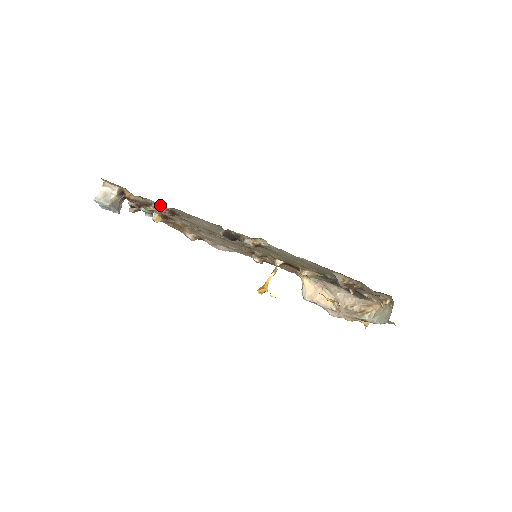
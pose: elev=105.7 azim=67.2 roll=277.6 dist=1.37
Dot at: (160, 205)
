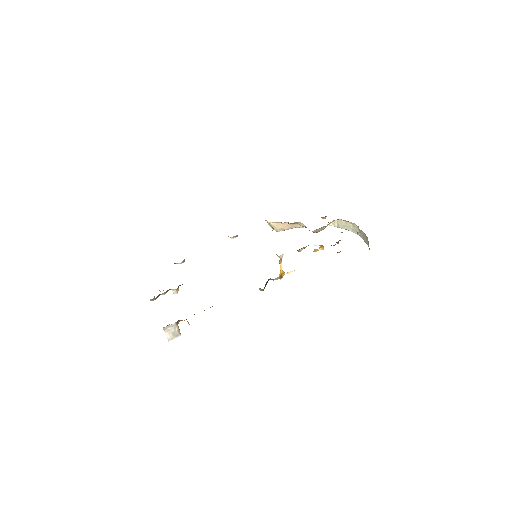
Dot at: occluded
